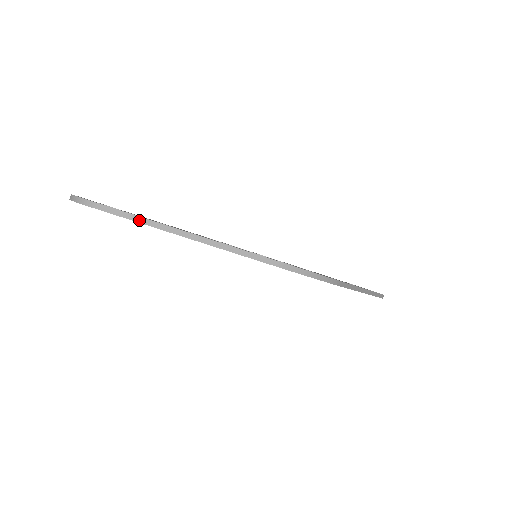
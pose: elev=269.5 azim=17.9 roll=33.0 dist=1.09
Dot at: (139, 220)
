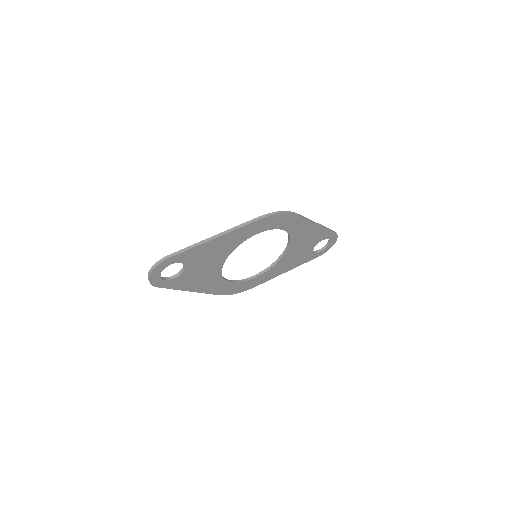
Dot at: (187, 249)
